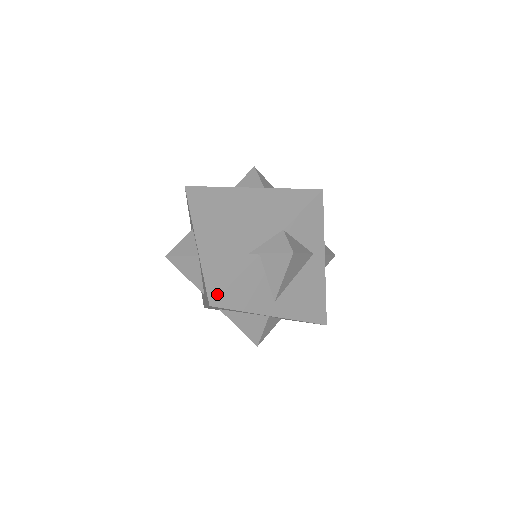
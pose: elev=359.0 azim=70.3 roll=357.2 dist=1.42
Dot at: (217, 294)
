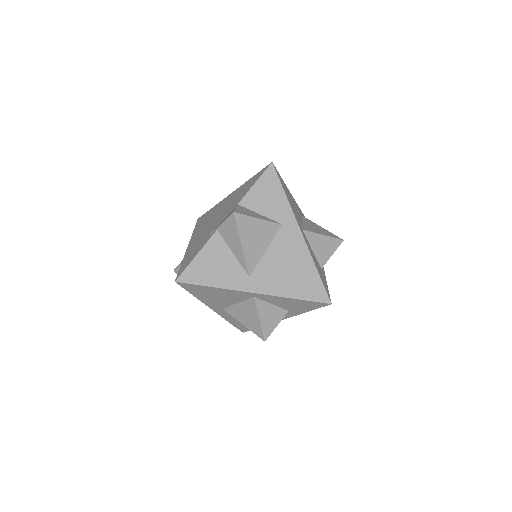
Dot at: (182, 271)
